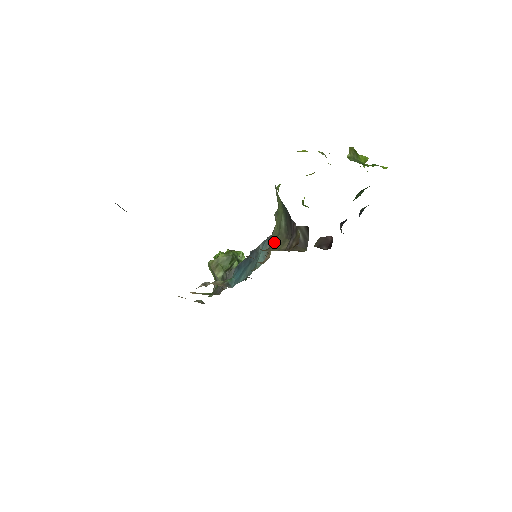
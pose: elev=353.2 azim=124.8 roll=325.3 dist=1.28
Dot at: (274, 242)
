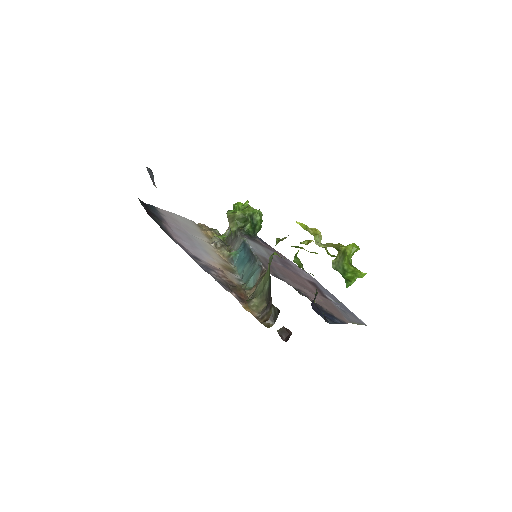
Dot at: (256, 296)
